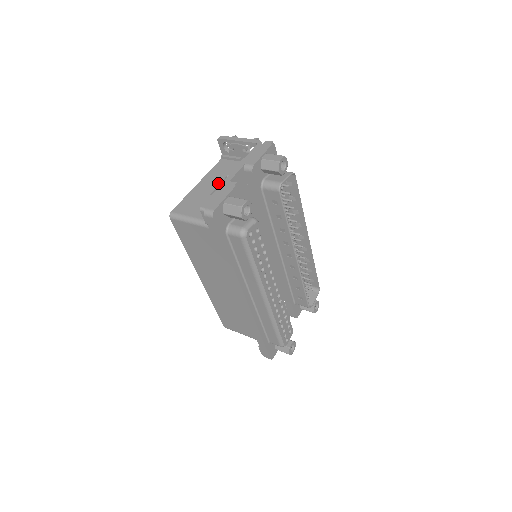
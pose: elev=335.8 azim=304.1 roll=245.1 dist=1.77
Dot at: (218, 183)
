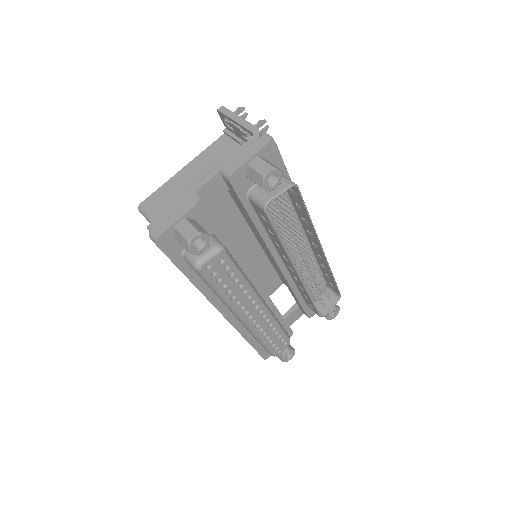
Dot at: (203, 175)
